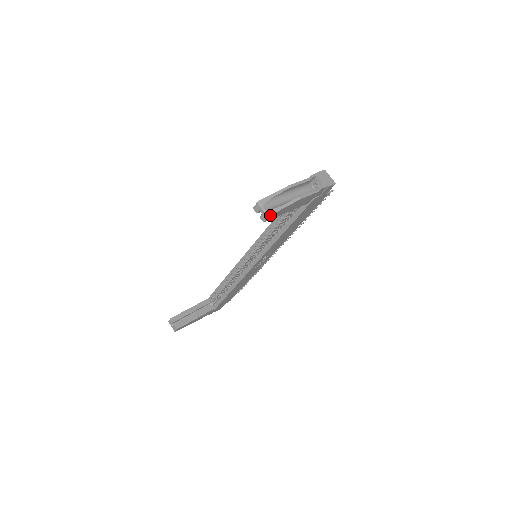
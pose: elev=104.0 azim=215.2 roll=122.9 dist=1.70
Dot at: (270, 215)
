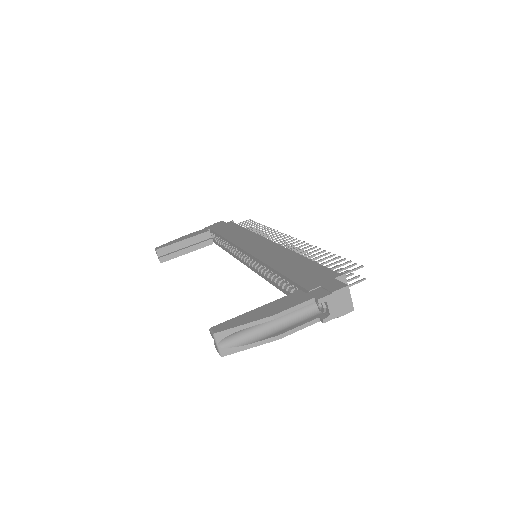
Dot at: (224, 355)
